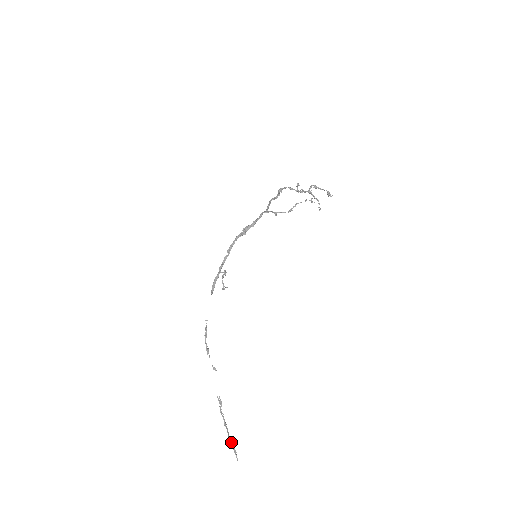
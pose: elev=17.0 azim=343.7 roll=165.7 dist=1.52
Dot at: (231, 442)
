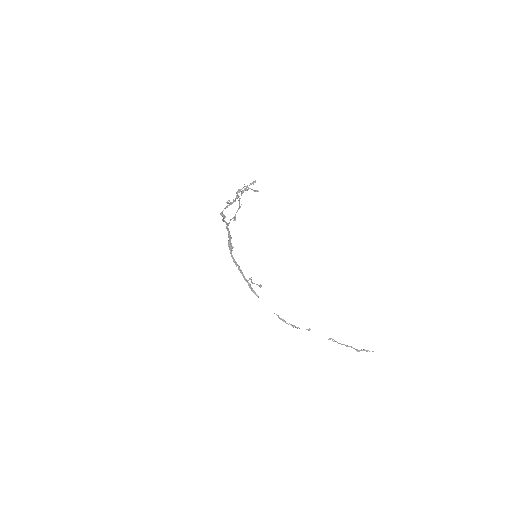
Dot at: (360, 350)
